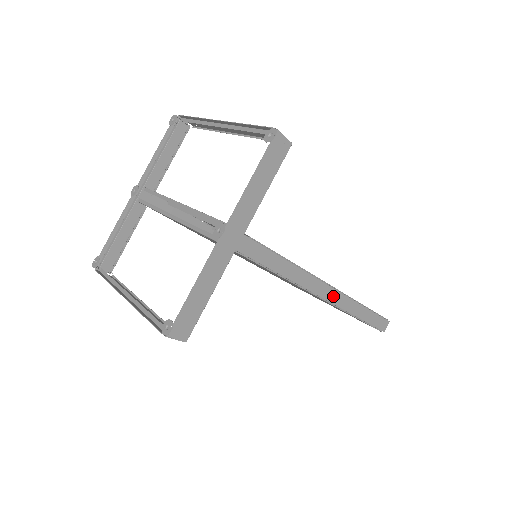
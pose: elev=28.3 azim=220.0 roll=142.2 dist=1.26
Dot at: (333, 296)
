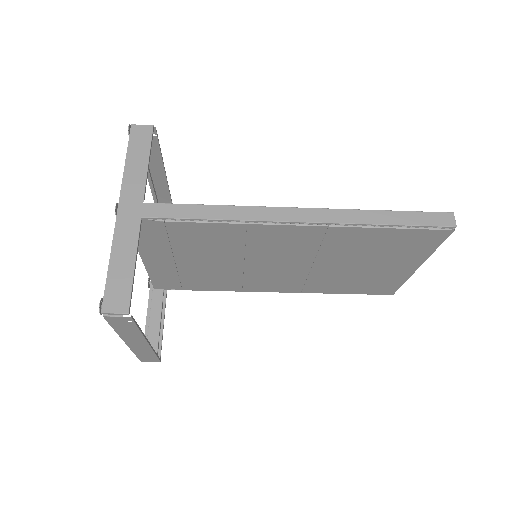
Dot at: (313, 216)
